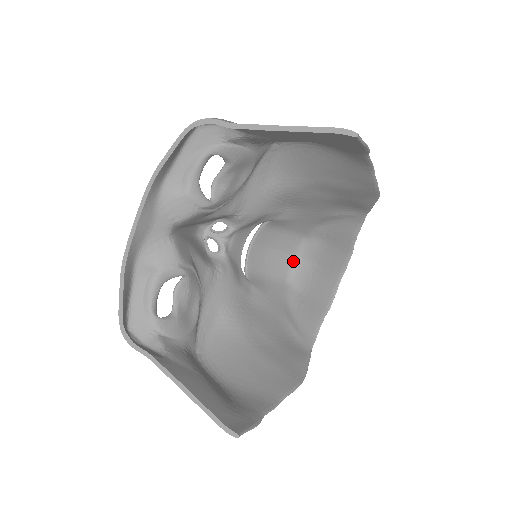
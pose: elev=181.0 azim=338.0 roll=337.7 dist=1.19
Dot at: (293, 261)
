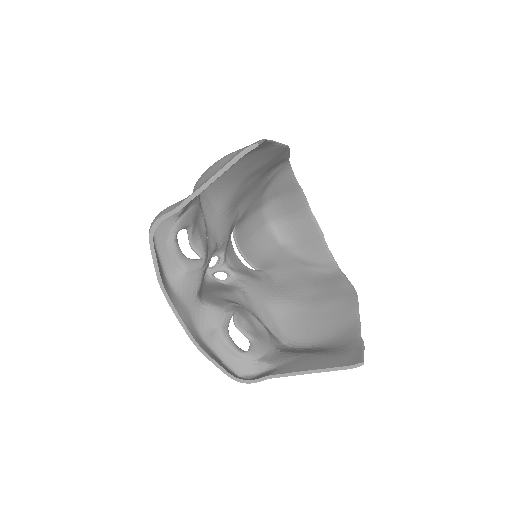
Dot at: (270, 228)
